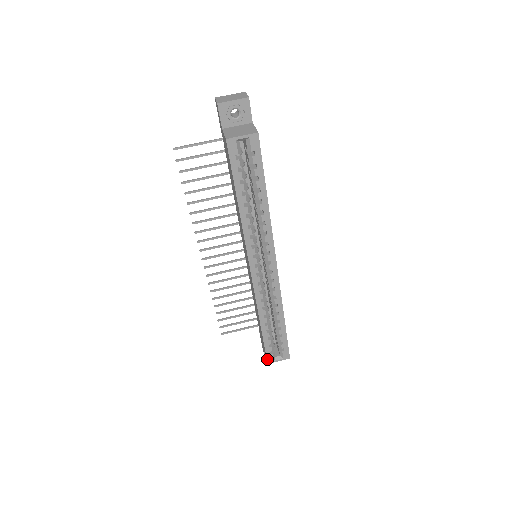
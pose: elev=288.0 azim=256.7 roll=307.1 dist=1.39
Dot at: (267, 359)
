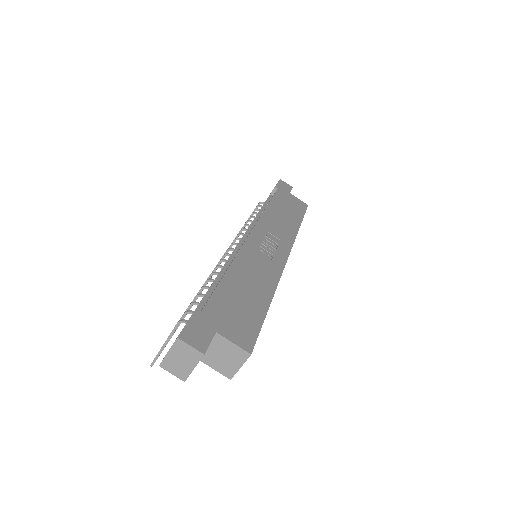
Dot at: occluded
